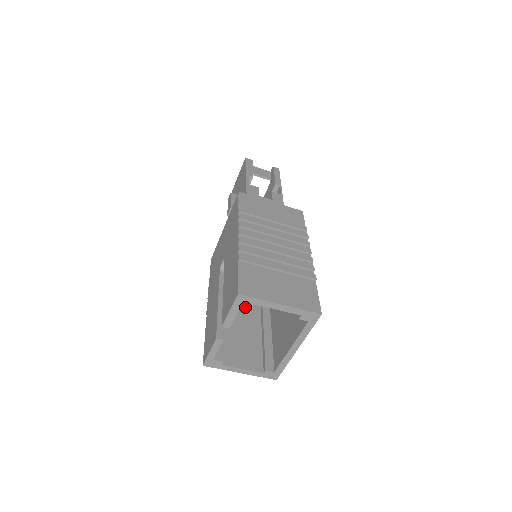
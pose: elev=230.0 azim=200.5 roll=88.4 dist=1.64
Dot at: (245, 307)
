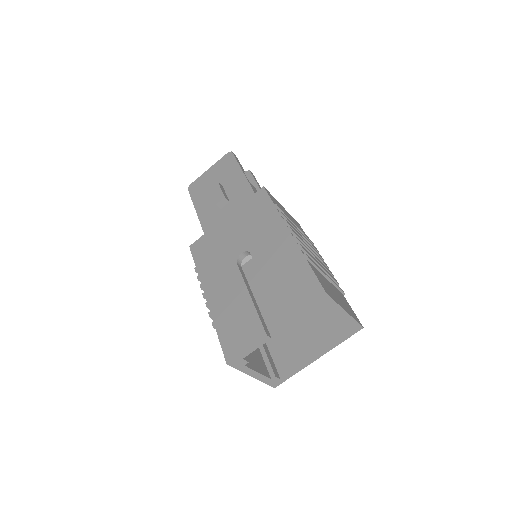
Dot at: occluded
